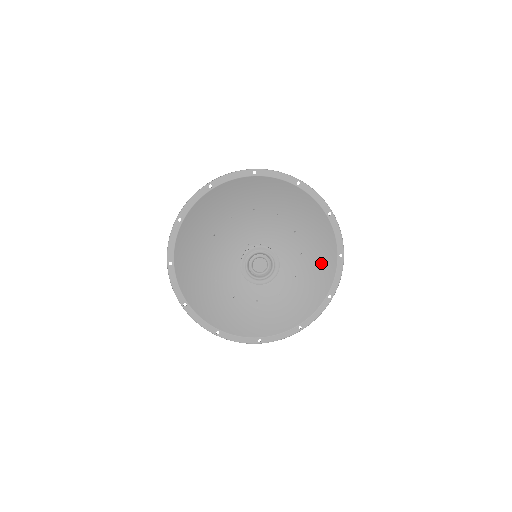
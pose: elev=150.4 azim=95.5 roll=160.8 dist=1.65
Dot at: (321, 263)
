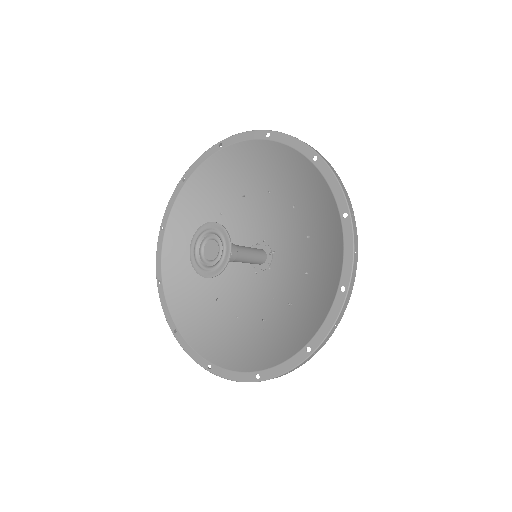
Dot at: (328, 240)
